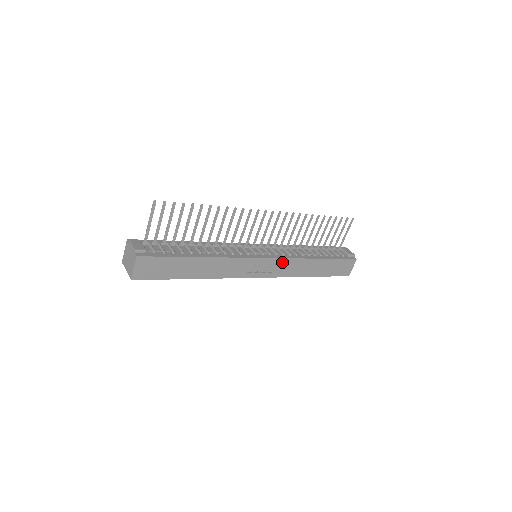
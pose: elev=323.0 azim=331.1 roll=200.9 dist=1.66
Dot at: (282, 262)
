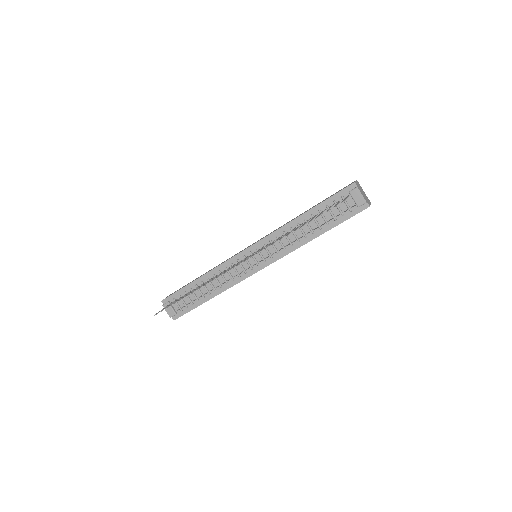
Dot at: (280, 258)
